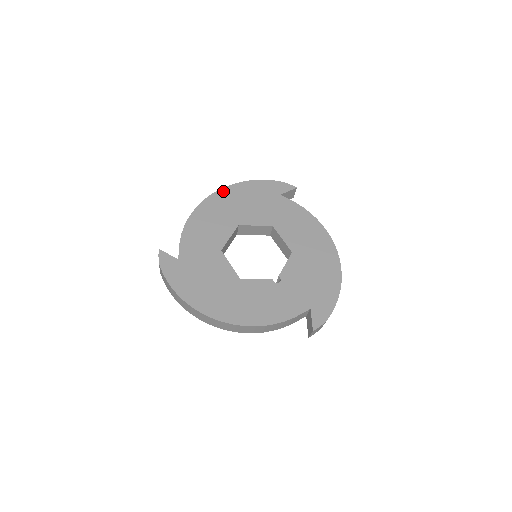
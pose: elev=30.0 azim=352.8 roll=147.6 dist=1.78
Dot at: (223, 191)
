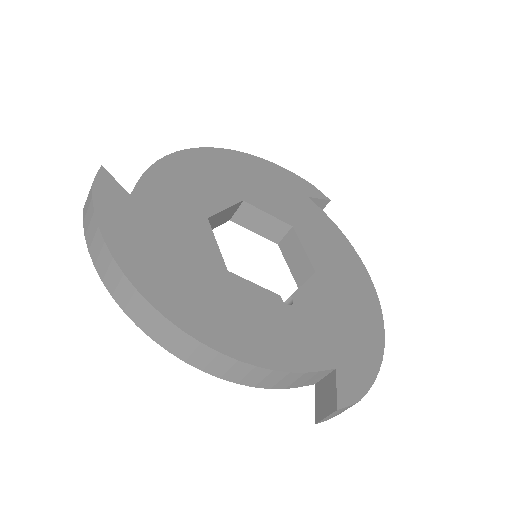
Dot at: (231, 153)
